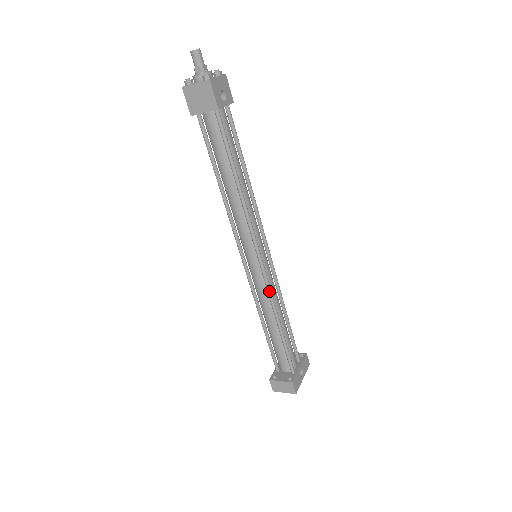
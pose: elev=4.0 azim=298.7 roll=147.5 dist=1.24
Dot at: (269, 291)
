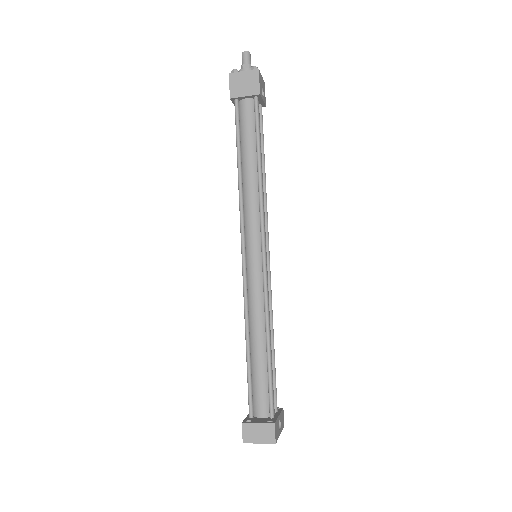
Dot at: (266, 293)
